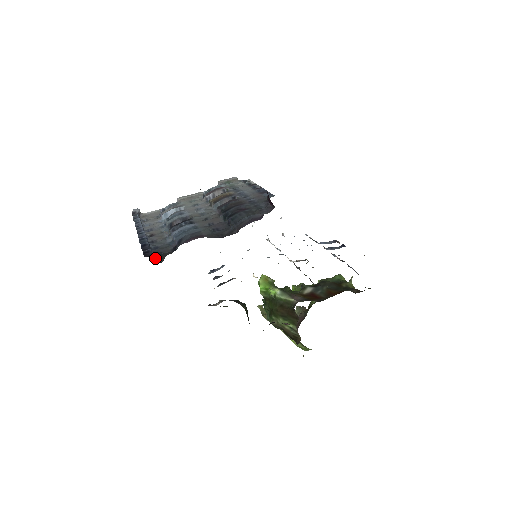
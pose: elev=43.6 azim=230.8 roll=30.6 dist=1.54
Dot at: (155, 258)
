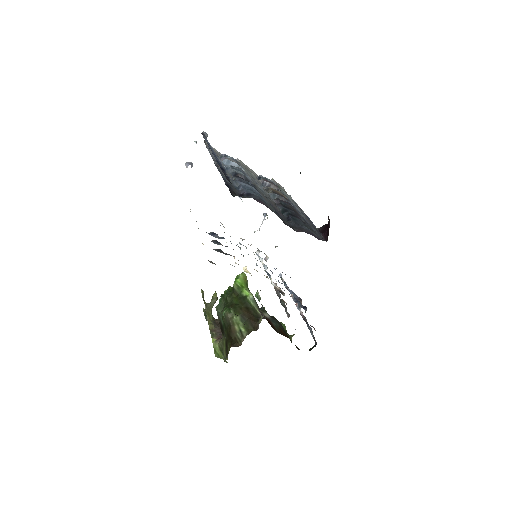
Dot at: occluded
